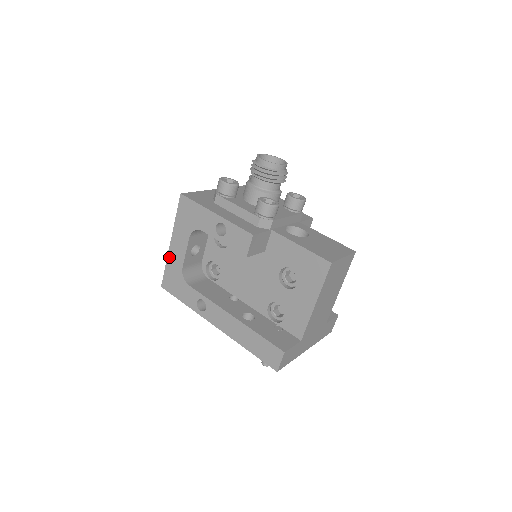
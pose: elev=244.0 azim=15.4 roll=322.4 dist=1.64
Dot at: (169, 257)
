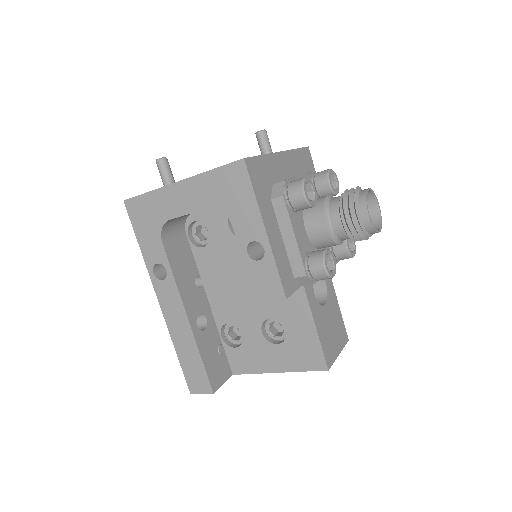
Dot at: (162, 191)
